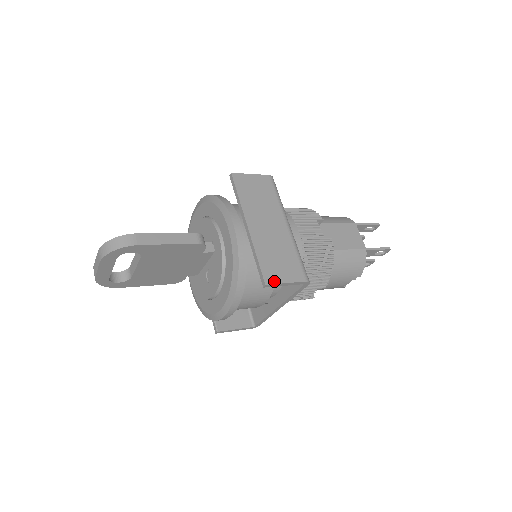
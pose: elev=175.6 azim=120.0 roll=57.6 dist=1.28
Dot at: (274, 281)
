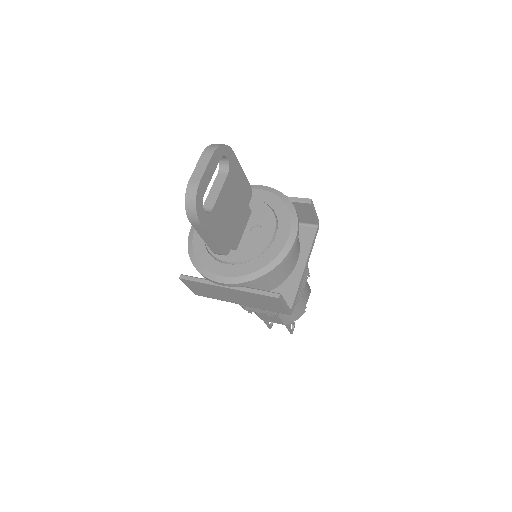
Dot at: occluded
